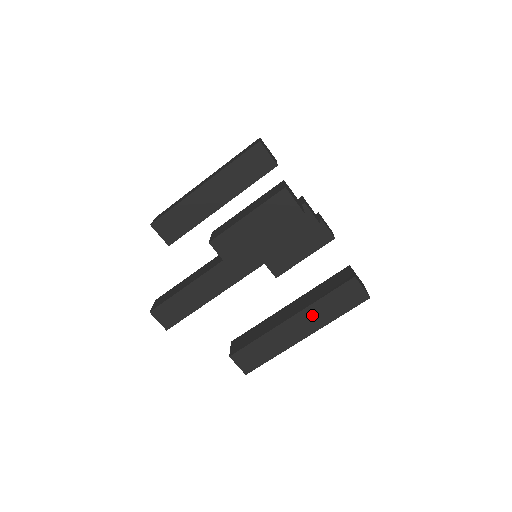
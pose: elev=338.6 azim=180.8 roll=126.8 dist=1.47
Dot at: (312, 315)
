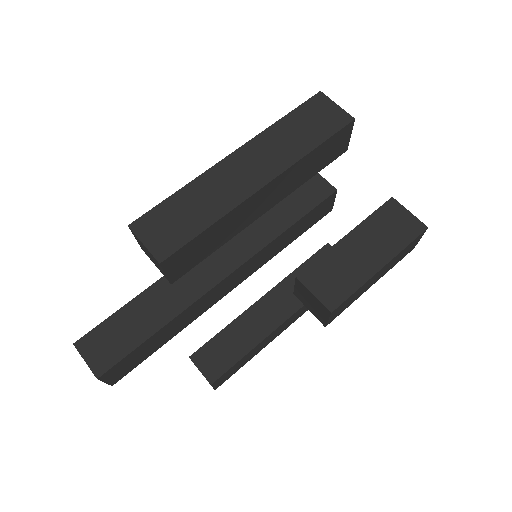
Dot at: (302, 310)
